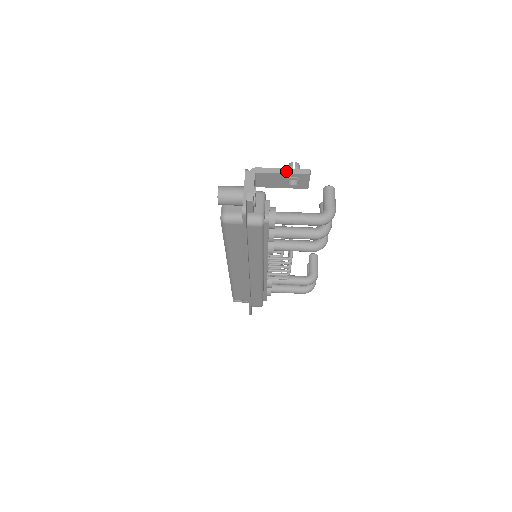
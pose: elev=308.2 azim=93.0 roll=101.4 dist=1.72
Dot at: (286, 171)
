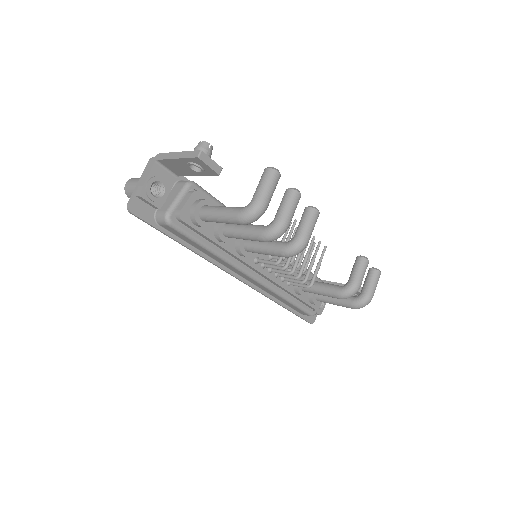
Dot at: (179, 155)
